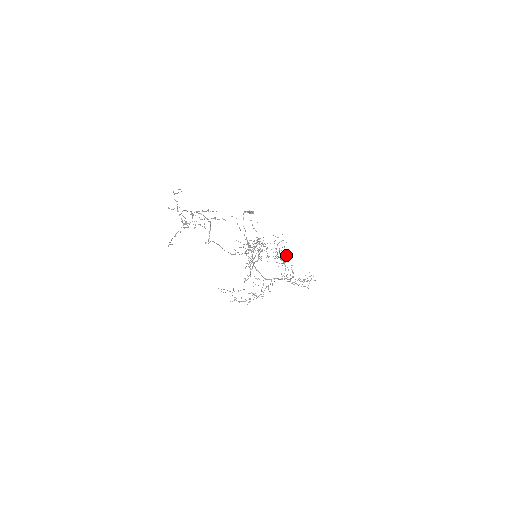
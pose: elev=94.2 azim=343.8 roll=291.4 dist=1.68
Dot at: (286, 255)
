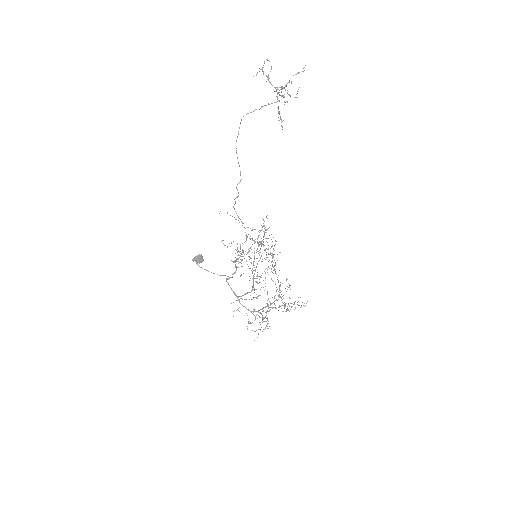
Dot at: occluded
